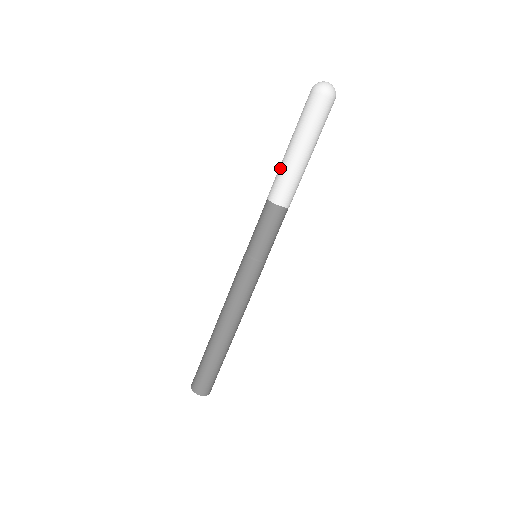
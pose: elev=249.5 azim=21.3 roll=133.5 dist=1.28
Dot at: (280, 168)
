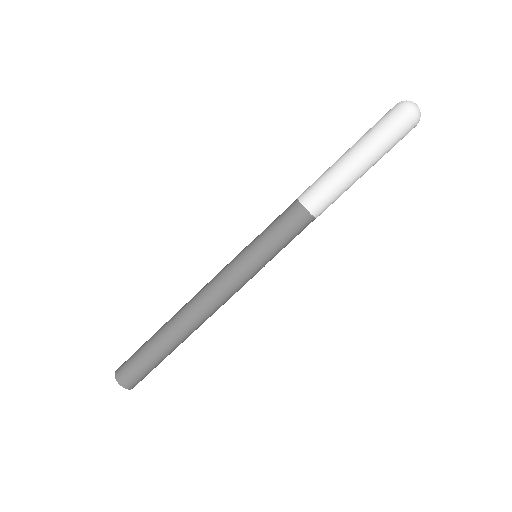
Dot at: (327, 172)
